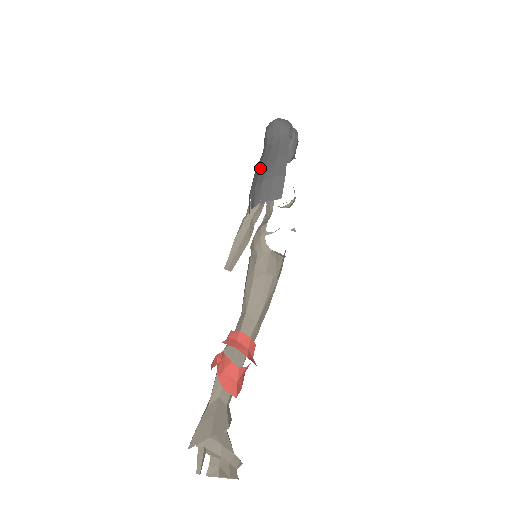
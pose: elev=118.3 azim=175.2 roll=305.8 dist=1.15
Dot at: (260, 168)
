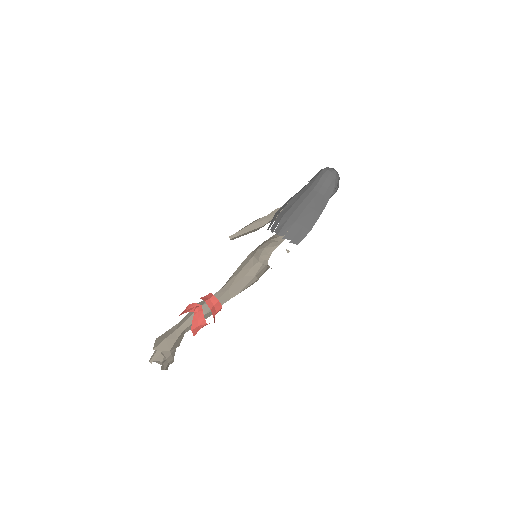
Dot at: (299, 206)
